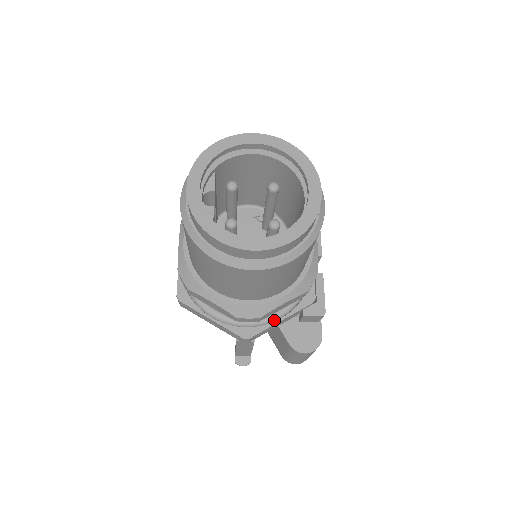
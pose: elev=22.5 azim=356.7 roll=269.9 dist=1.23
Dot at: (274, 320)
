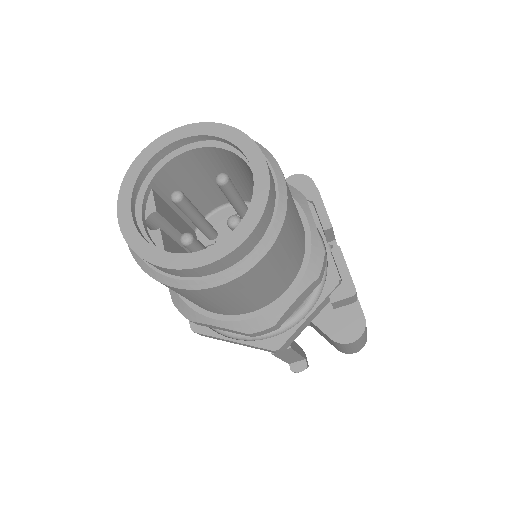
Dot at: (301, 319)
